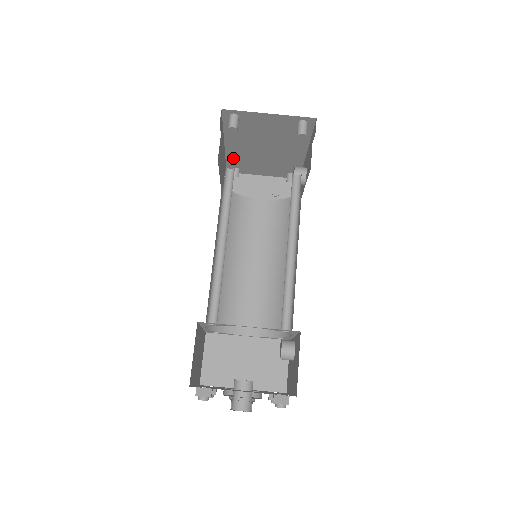
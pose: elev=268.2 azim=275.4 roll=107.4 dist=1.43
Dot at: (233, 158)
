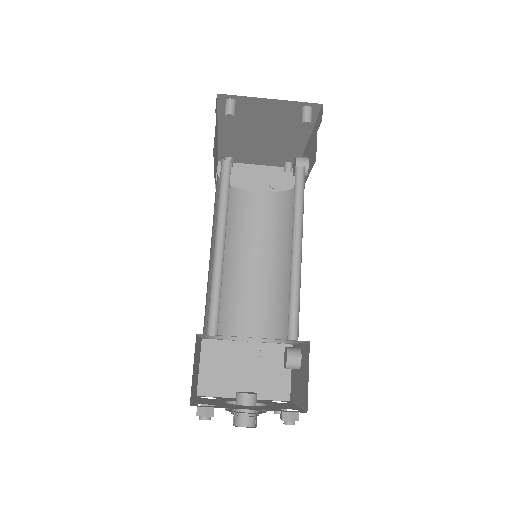
Dot at: (226, 146)
